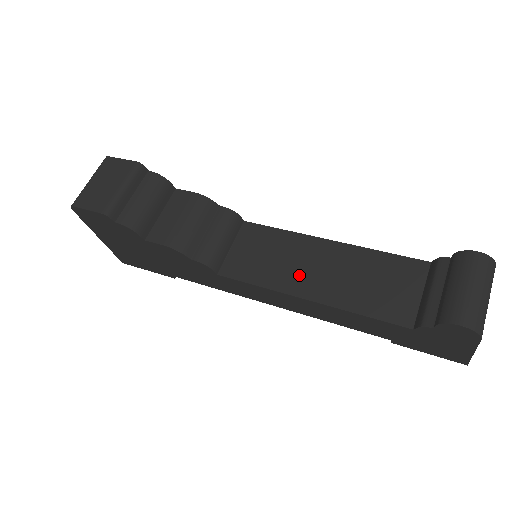
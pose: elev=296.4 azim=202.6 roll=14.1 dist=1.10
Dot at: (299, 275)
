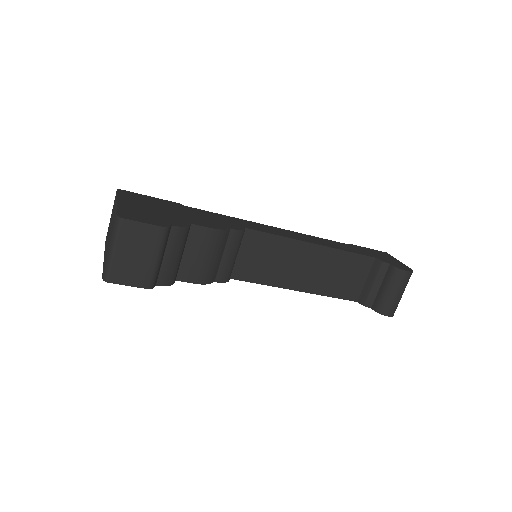
Dot at: (292, 274)
